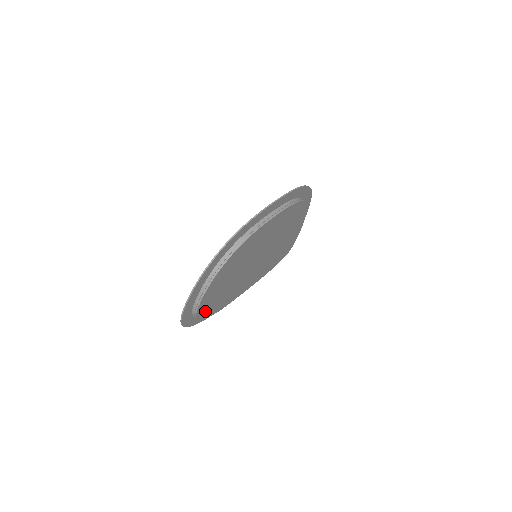
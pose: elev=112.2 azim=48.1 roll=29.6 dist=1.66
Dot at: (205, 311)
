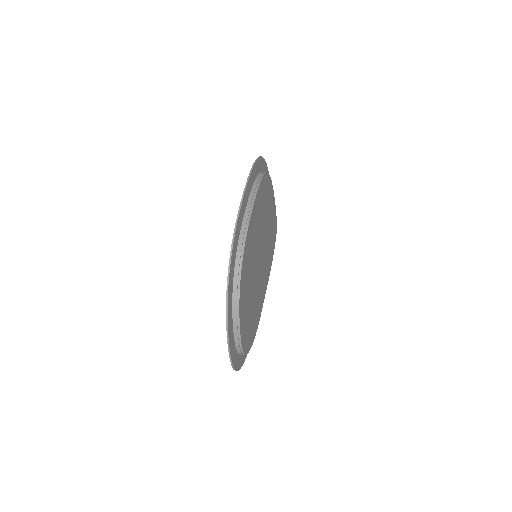
Dot at: (247, 342)
